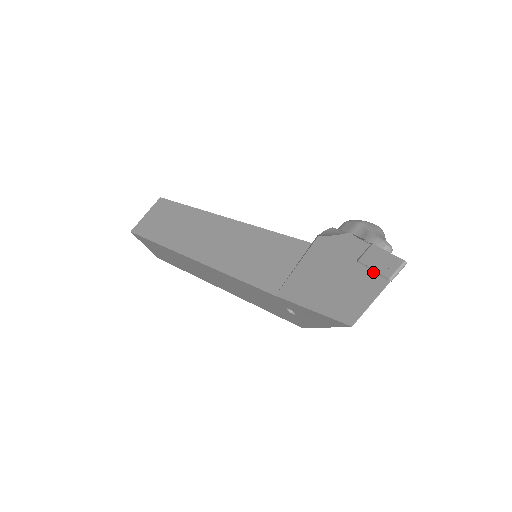
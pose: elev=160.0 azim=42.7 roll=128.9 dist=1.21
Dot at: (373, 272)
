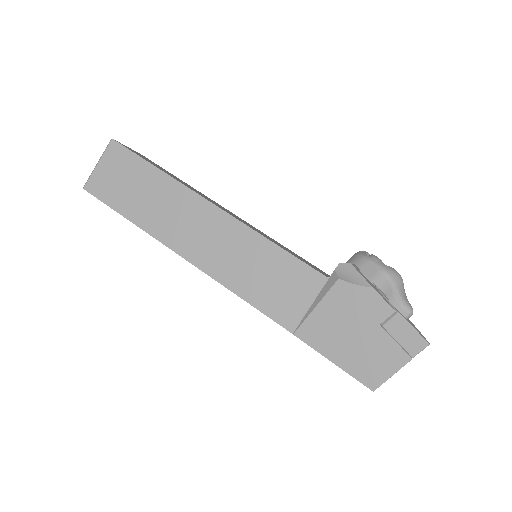
Dot at: (397, 344)
